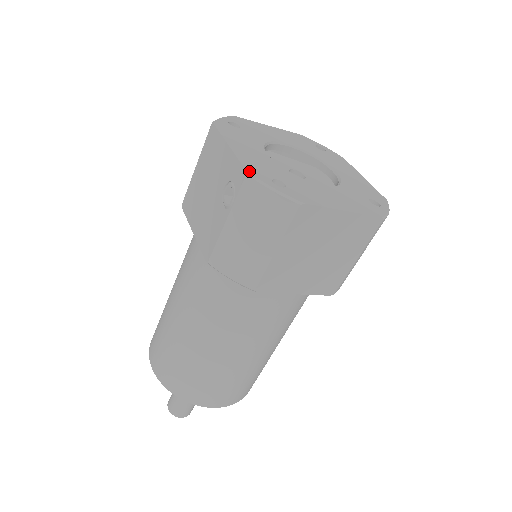
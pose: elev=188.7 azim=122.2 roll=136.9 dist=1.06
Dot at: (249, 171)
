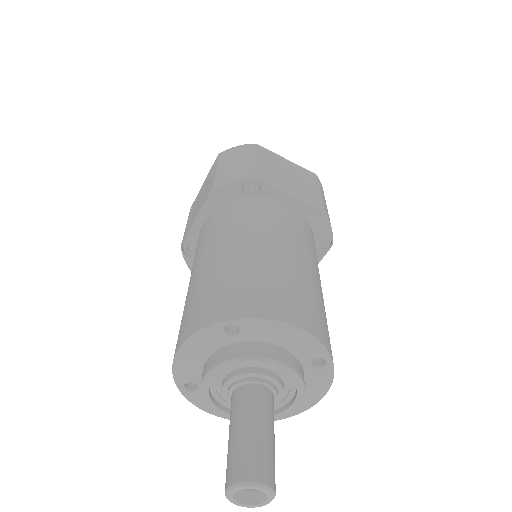
Dot at: occluded
